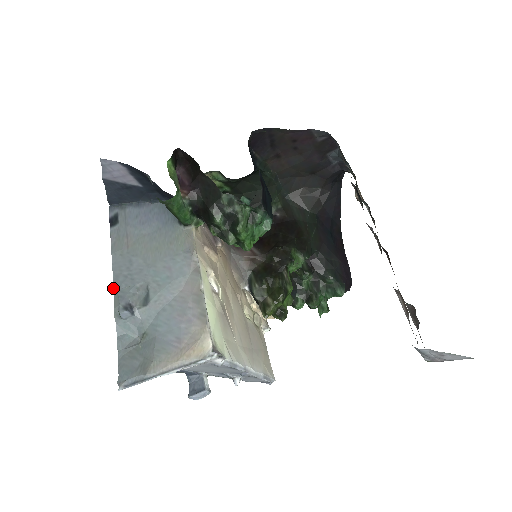
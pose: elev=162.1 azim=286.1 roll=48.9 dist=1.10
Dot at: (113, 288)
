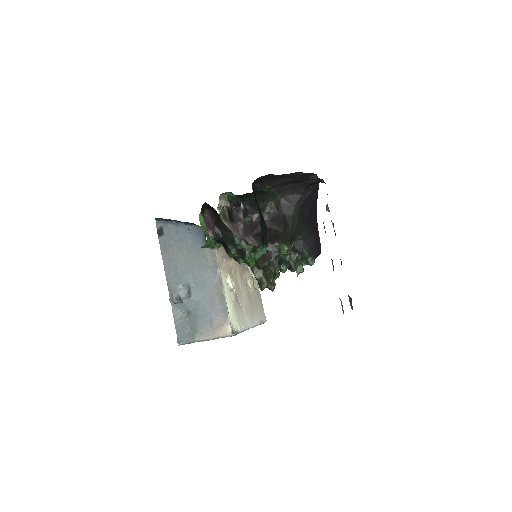
Dot at: (167, 282)
